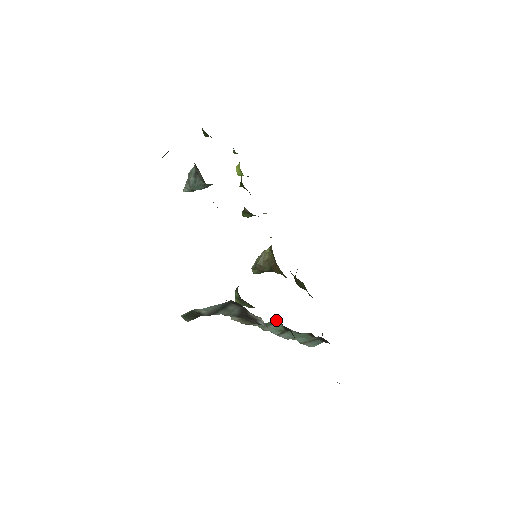
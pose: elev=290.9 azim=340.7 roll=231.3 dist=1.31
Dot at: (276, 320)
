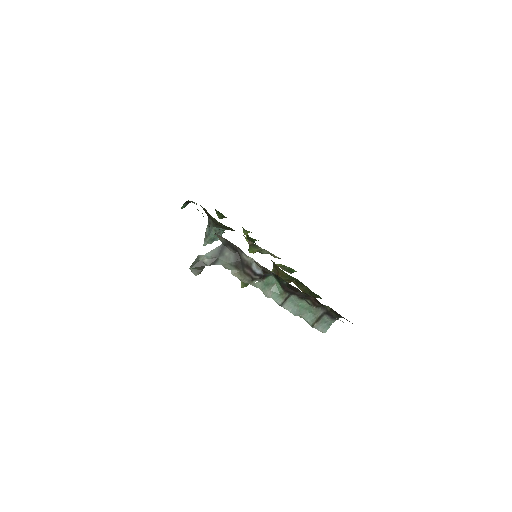
Dot at: (273, 279)
